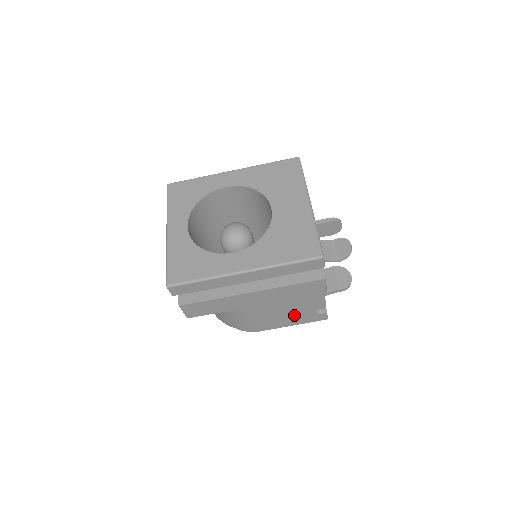
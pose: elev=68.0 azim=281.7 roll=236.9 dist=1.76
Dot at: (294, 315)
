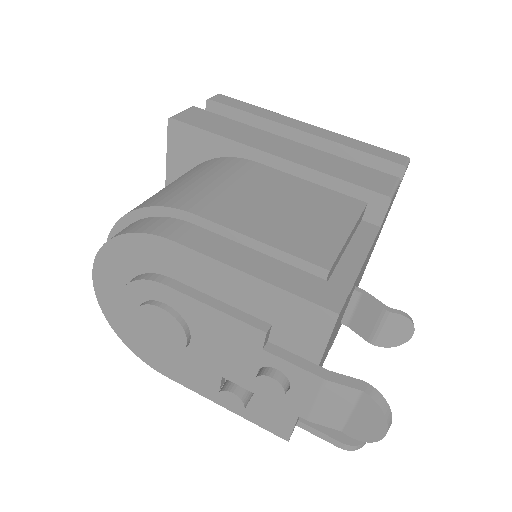
Dot at: (292, 230)
